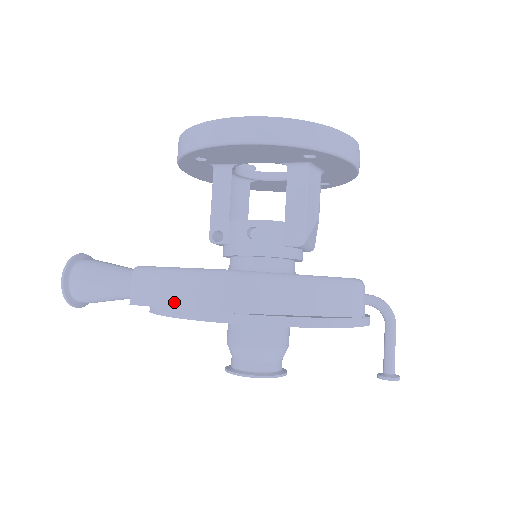
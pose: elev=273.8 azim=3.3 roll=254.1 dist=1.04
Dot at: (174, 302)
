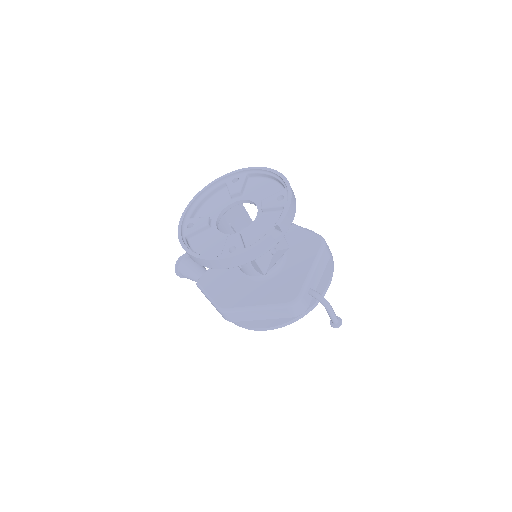
Dot at: occluded
